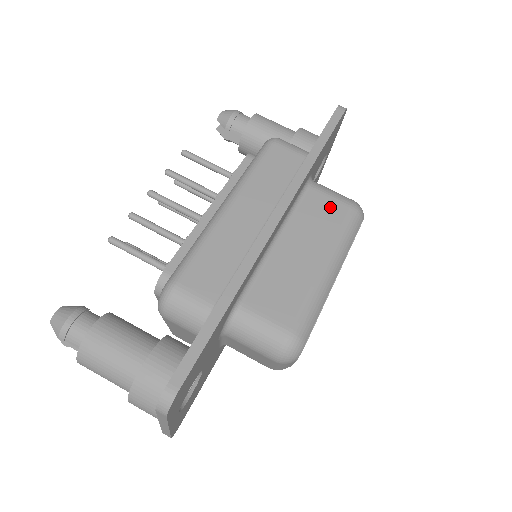
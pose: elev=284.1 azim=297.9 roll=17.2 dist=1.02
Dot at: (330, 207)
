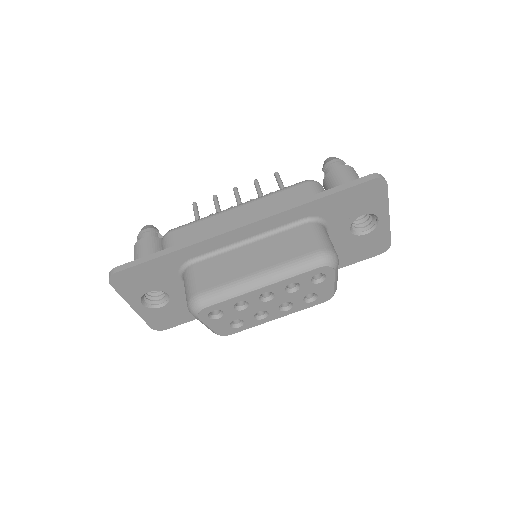
Dot at: (303, 242)
